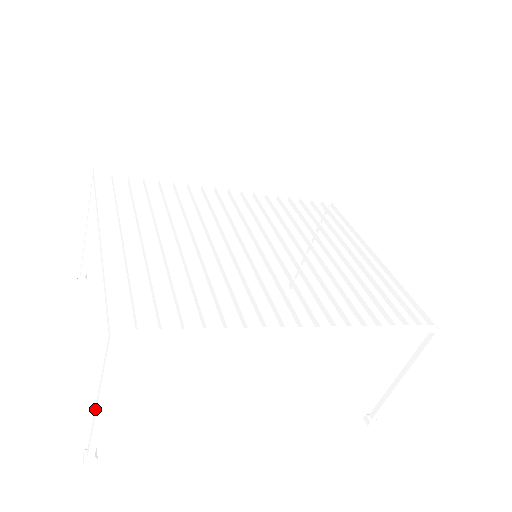
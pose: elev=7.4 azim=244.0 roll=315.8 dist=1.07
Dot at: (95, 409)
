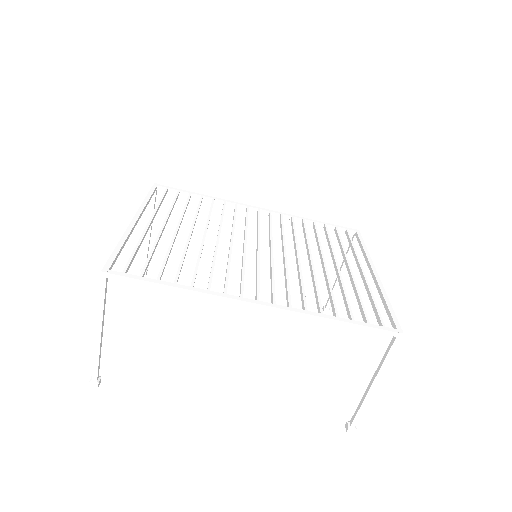
Dot at: (96, 336)
